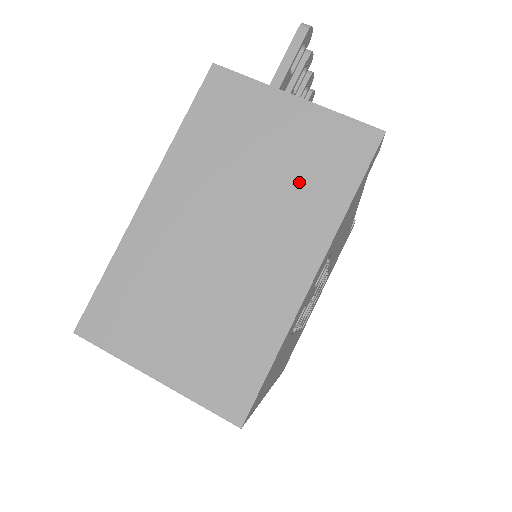
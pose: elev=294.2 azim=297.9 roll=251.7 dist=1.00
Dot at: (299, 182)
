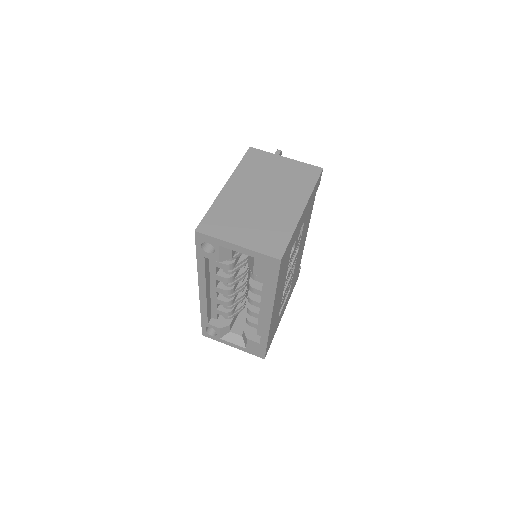
Dot at: (292, 182)
